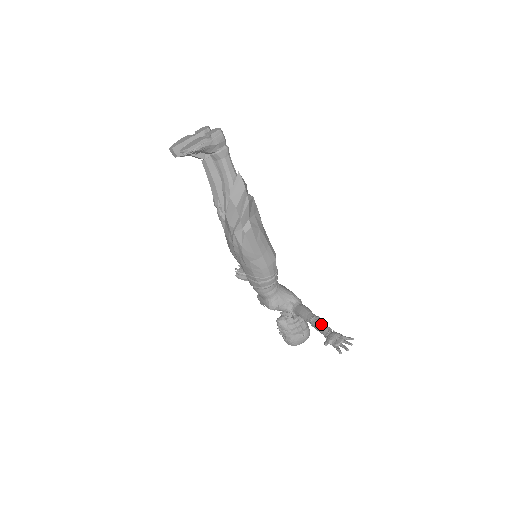
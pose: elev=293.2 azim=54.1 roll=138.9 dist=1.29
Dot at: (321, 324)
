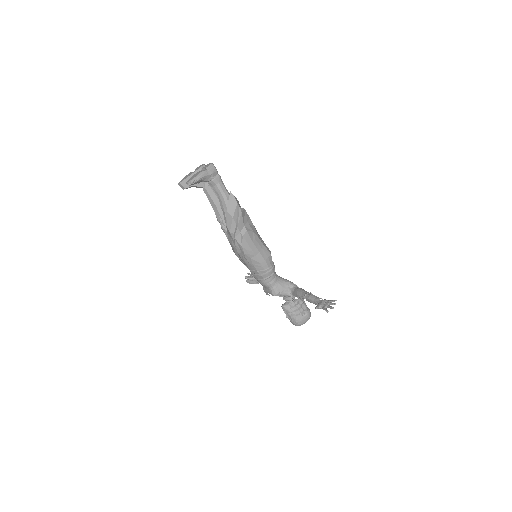
Dot at: (313, 297)
